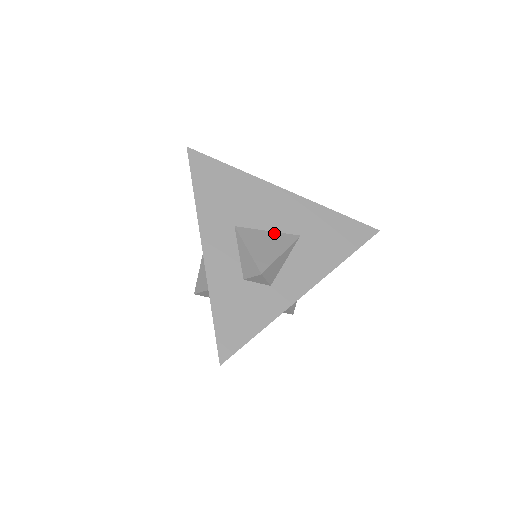
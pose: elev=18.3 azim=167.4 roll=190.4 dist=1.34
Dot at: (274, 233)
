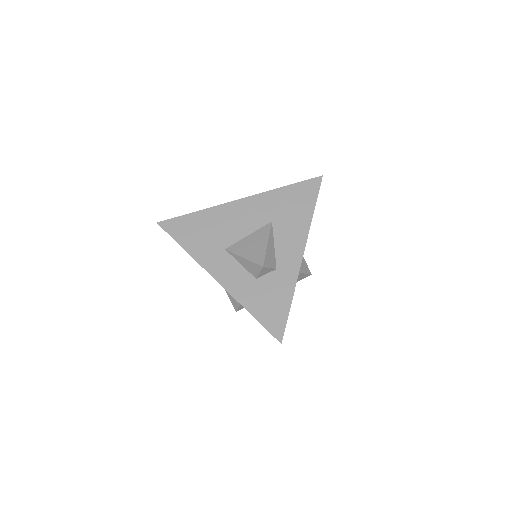
Dot at: (253, 233)
